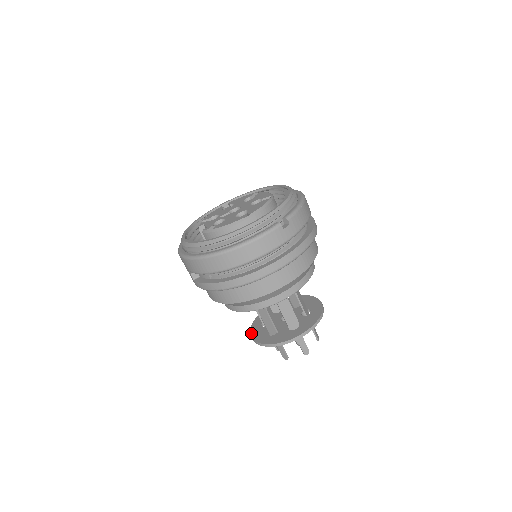
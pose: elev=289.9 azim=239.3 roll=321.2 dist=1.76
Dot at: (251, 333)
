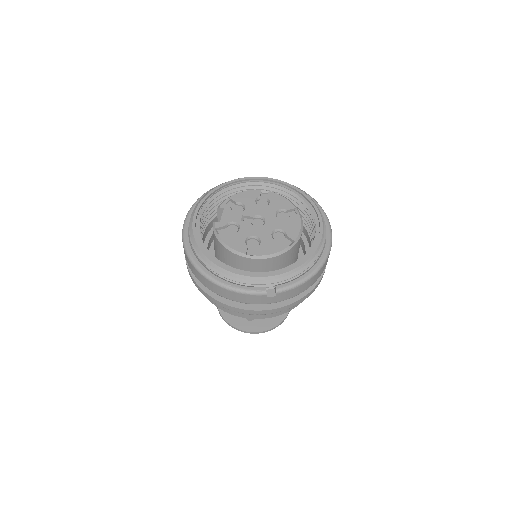
Dot at: occluded
